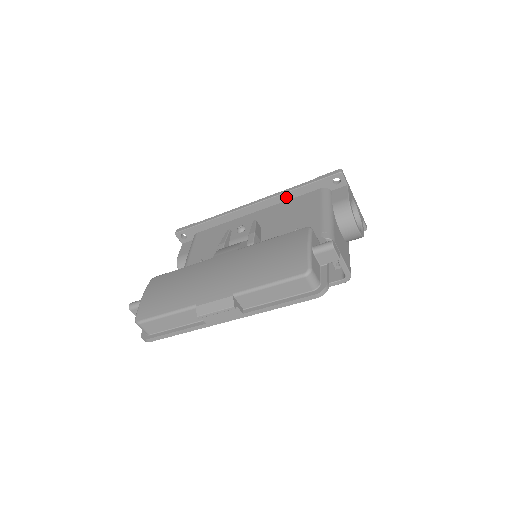
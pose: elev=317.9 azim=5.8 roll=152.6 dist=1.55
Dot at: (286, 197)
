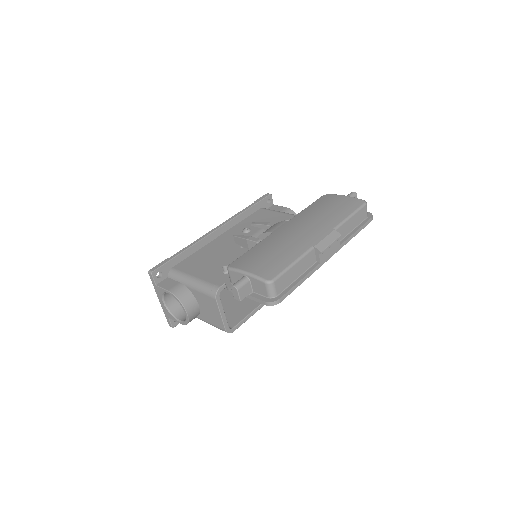
Dot at: (240, 218)
